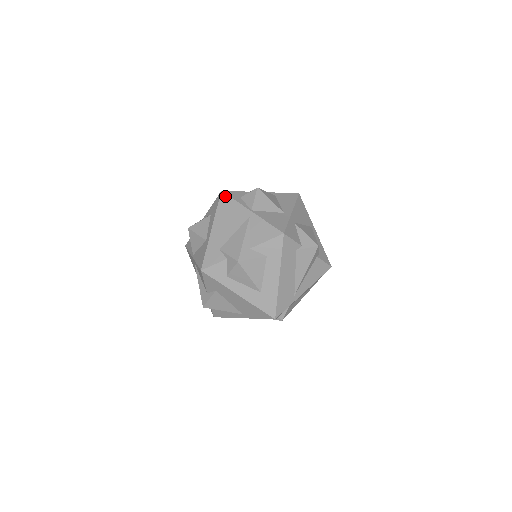
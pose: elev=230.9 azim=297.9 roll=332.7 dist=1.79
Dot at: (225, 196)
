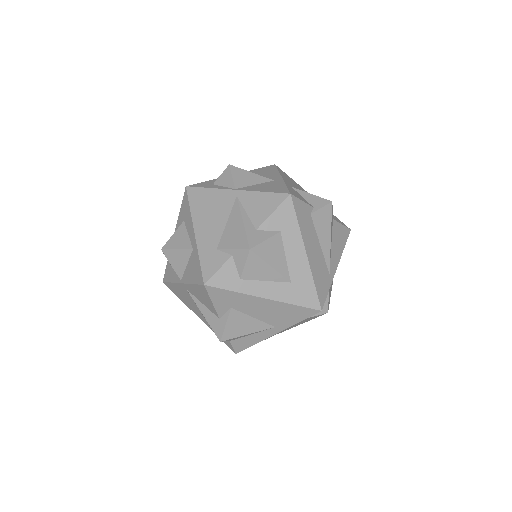
Dot at: (193, 189)
